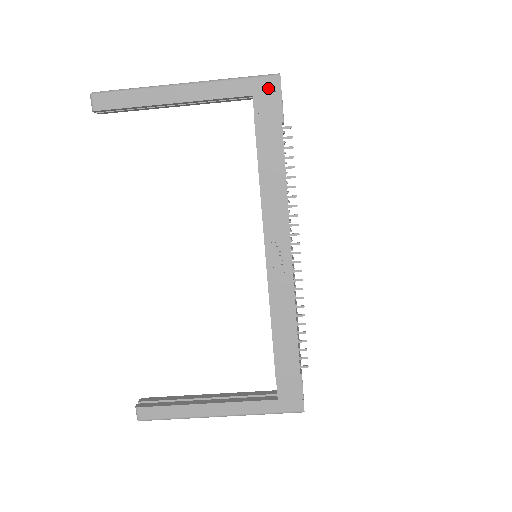
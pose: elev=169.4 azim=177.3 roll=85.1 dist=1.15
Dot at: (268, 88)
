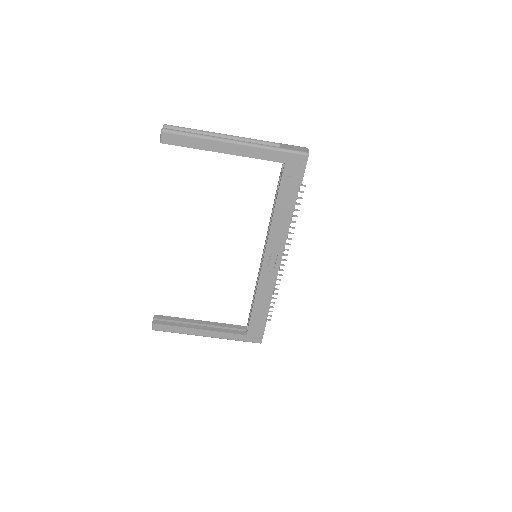
Dot at: (297, 161)
